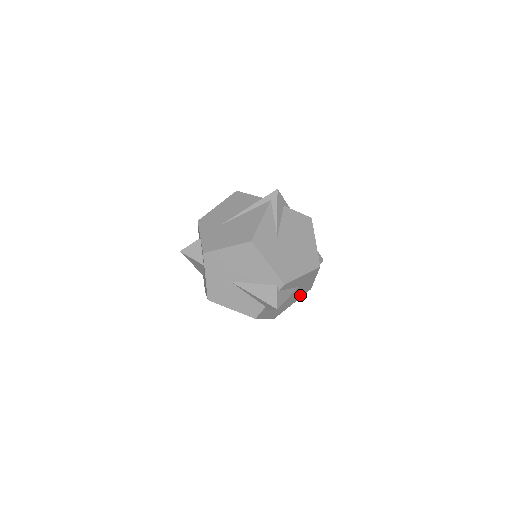
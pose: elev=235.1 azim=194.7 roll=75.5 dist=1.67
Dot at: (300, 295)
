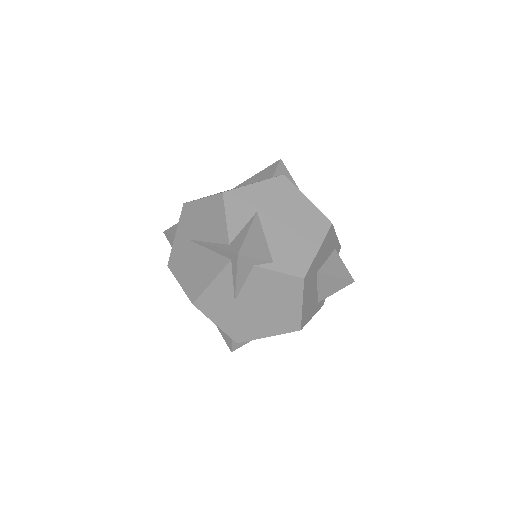
Dot at: occluded
